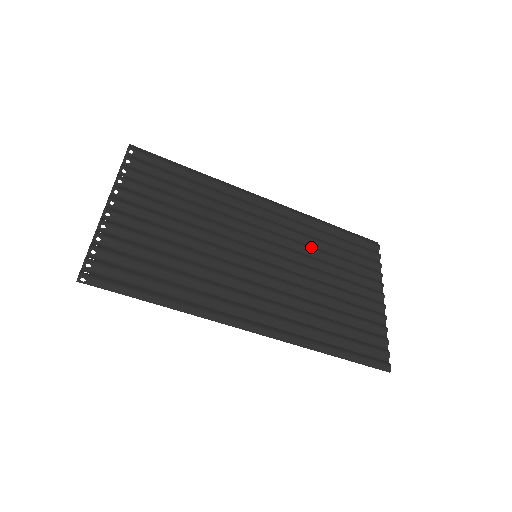
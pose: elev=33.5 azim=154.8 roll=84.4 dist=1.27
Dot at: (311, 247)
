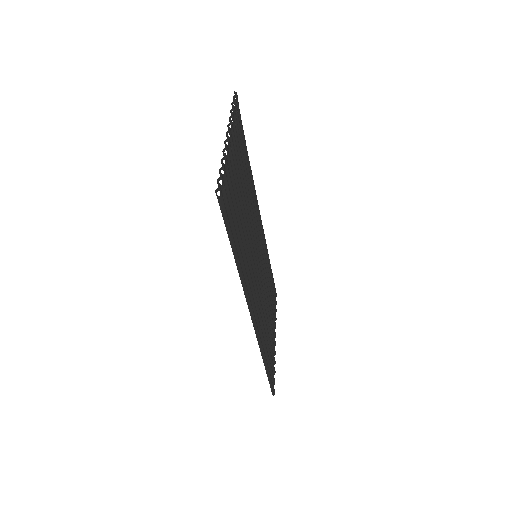
Dot at: occluded
